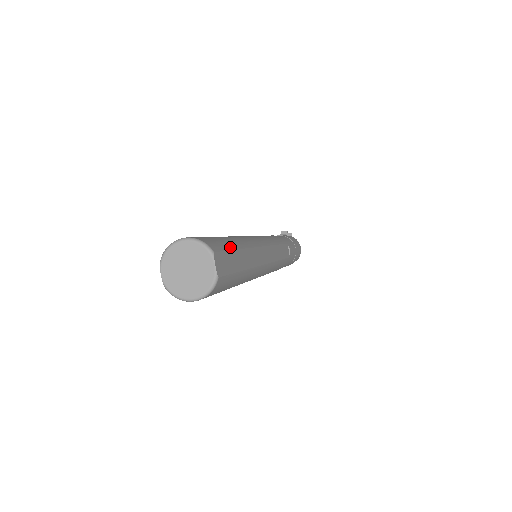
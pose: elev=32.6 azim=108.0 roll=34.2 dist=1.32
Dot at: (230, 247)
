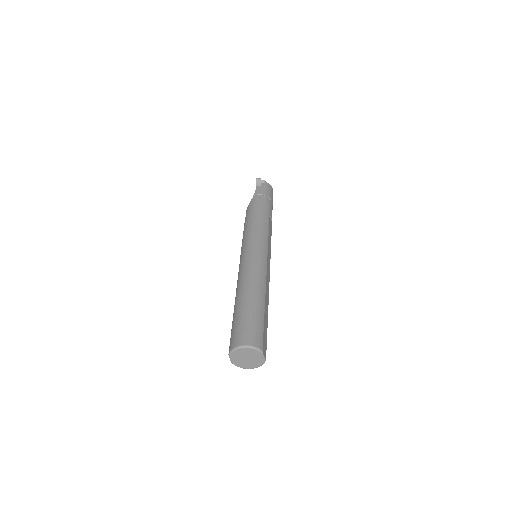
Dot at: (262, 322)
